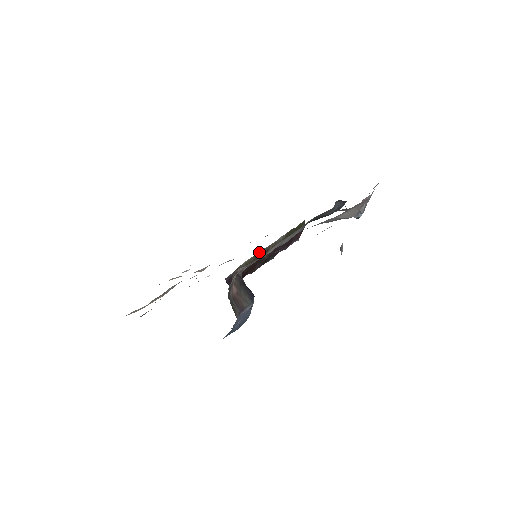
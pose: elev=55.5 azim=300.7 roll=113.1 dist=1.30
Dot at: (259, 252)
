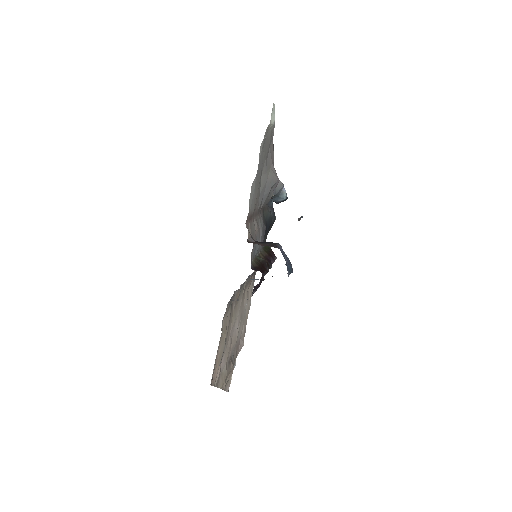
Dot at: (256, 257)
